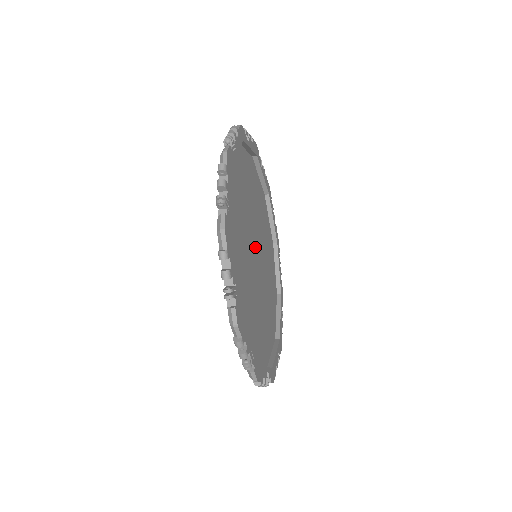
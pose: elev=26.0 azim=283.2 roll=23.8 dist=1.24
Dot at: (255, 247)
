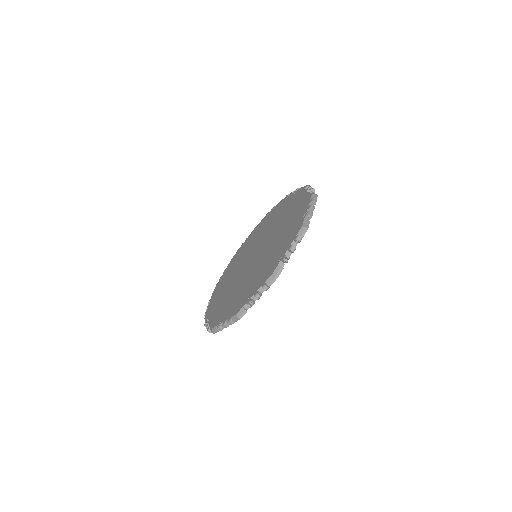
Dot at: occluded
